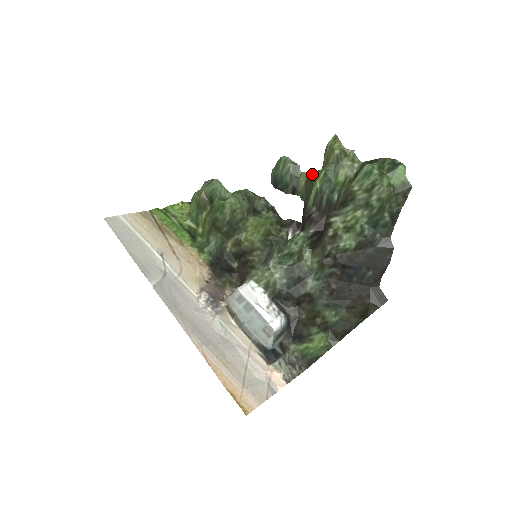
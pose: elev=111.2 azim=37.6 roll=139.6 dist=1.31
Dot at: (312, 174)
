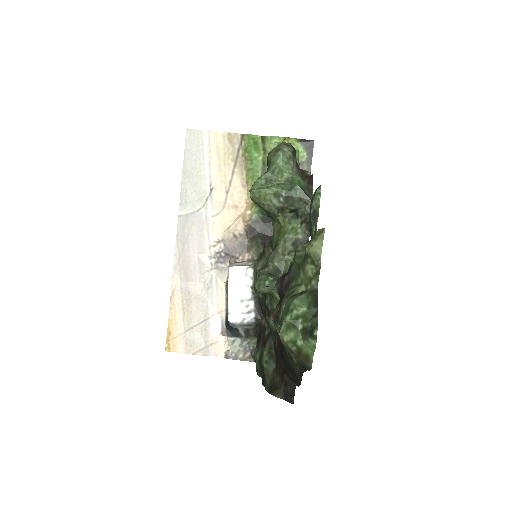
Dot at: occluded
